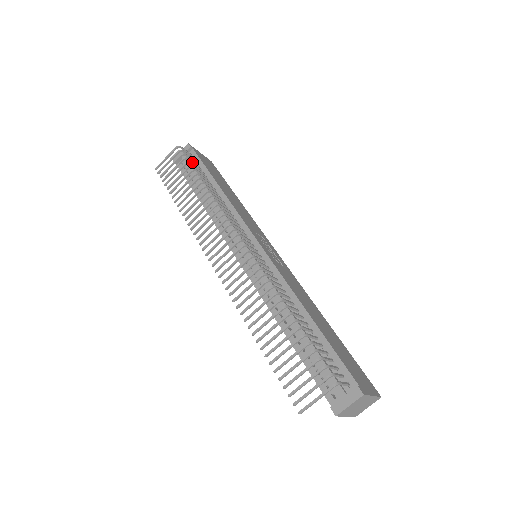
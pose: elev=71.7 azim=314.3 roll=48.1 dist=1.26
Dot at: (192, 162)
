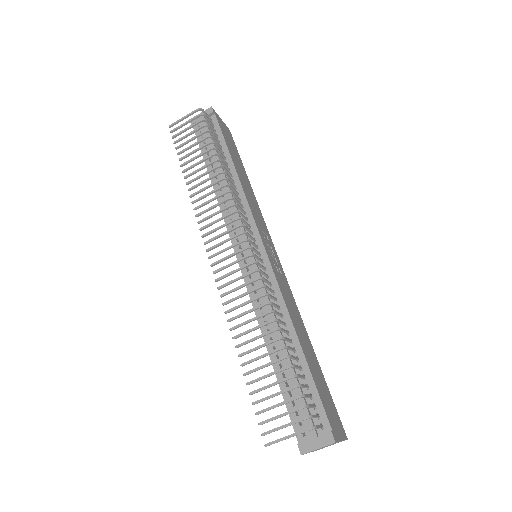
Dot at: (212, 132)
